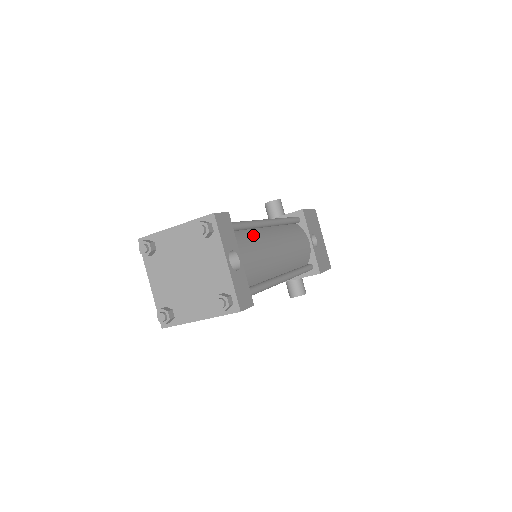
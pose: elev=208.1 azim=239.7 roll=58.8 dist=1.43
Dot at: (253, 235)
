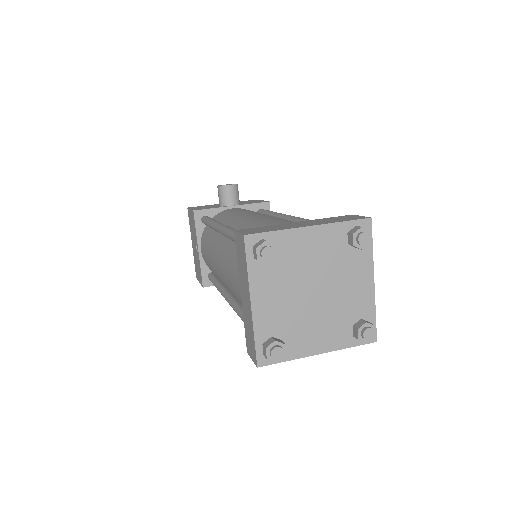
Dot at: occluded
